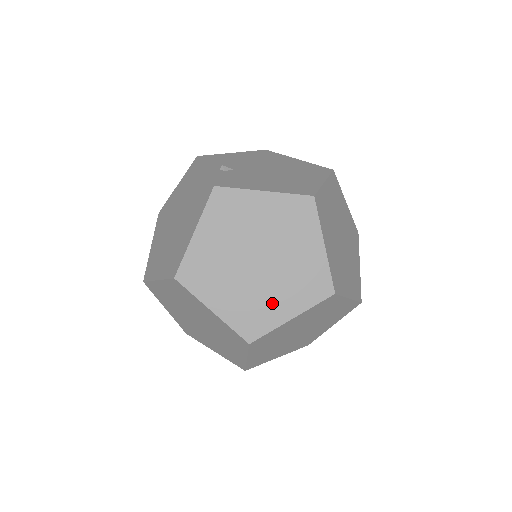
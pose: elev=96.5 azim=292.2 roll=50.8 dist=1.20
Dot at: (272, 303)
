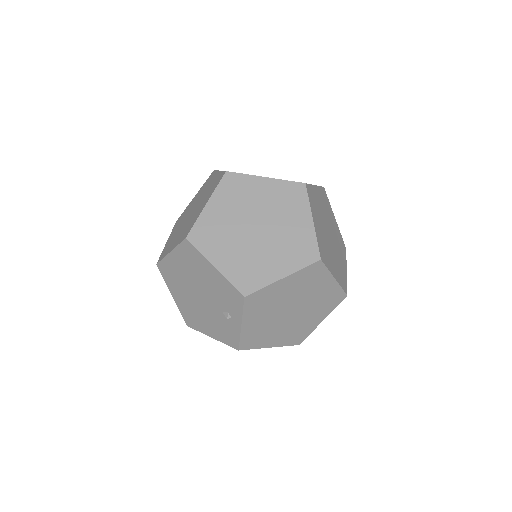
Dot at: occluded
